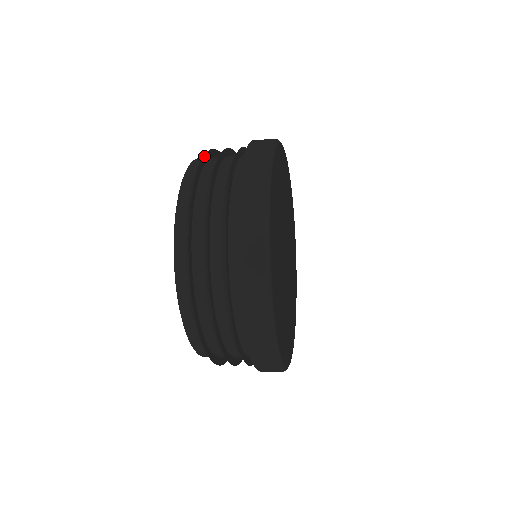
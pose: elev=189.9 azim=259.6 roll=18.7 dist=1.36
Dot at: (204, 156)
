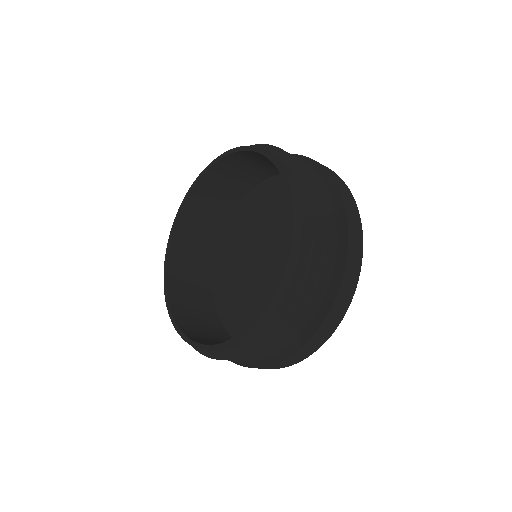
Dot at: (310, 195)
